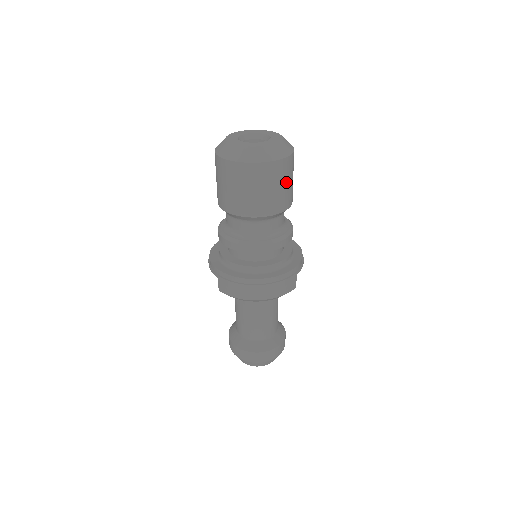
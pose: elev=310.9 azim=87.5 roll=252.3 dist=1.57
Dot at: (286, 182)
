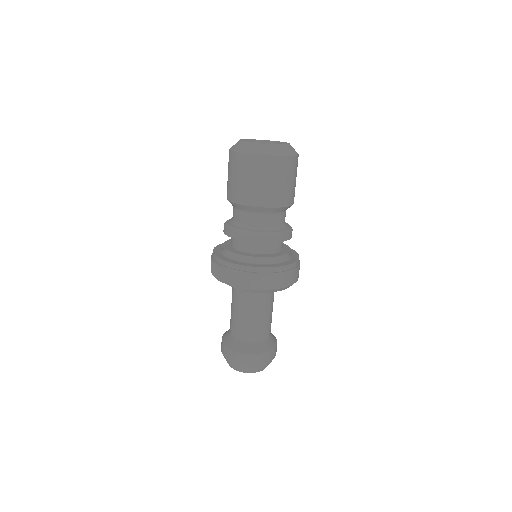
Dot at: occluded
